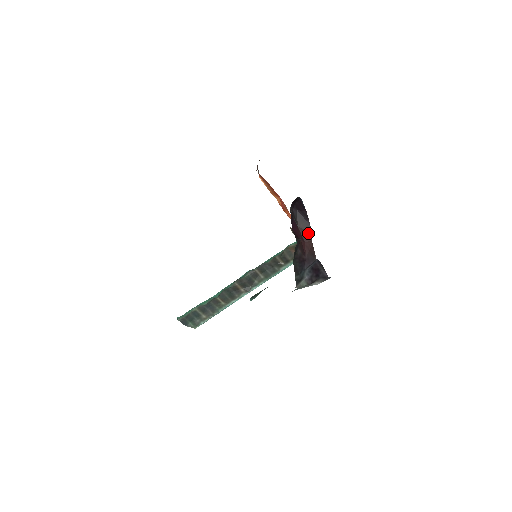
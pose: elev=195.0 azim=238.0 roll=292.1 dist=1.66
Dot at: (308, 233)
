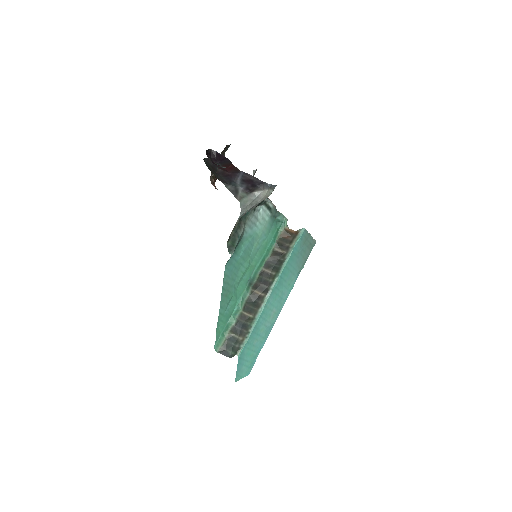
Dot at: (229, 164)
